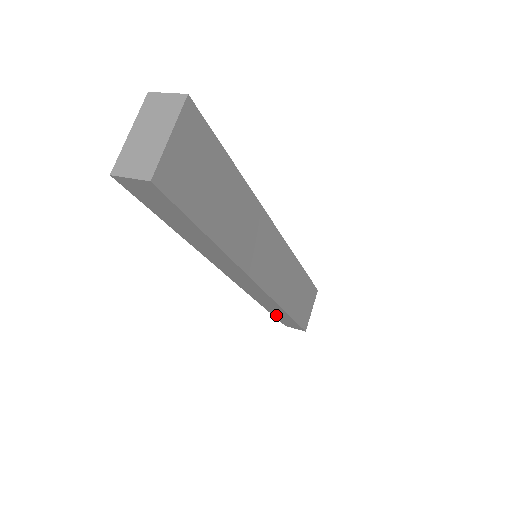
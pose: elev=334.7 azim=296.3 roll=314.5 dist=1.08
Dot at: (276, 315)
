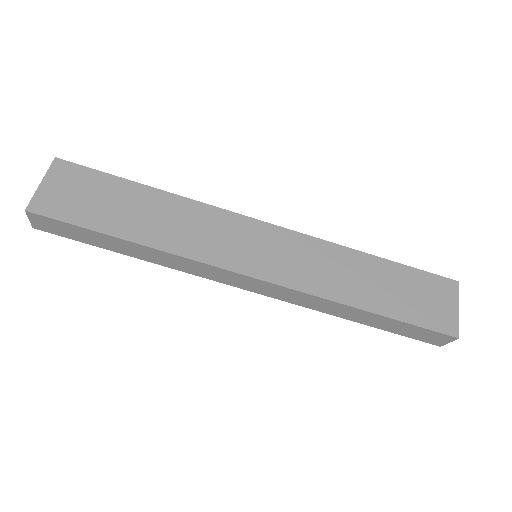
Dot at: (380, 326)
